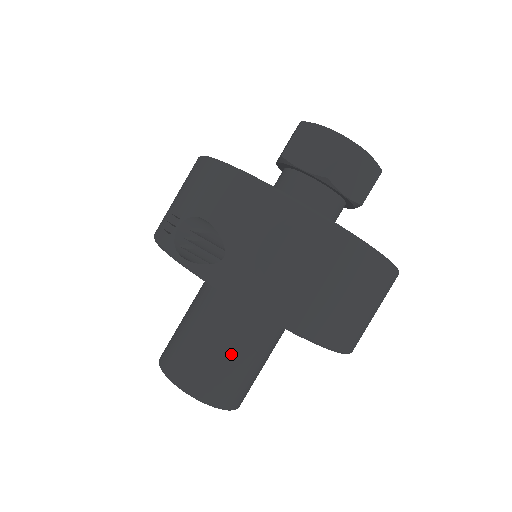
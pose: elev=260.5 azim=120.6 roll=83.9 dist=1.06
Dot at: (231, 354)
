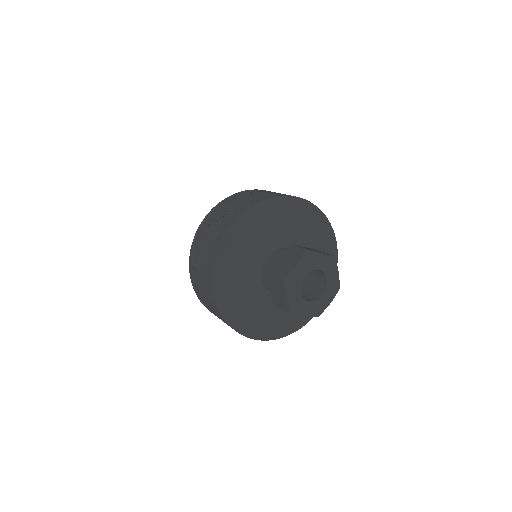
Dot at: occluded
